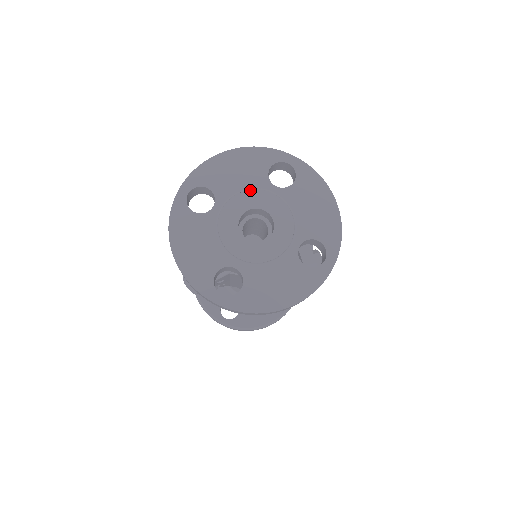
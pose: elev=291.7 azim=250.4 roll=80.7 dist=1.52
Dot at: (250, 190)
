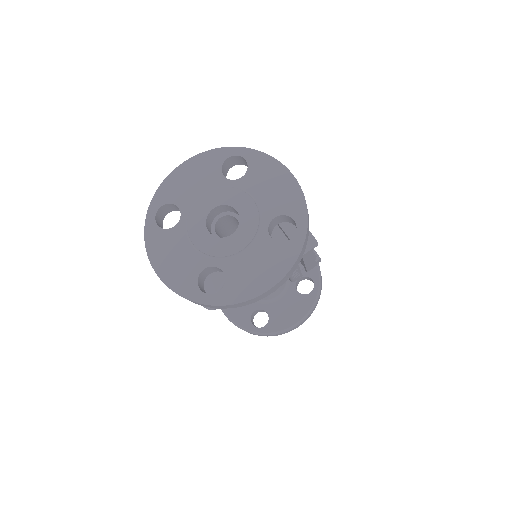
Dot at: (208, 192)
